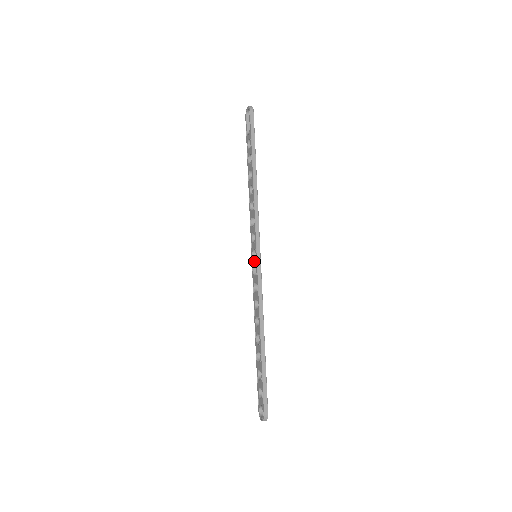
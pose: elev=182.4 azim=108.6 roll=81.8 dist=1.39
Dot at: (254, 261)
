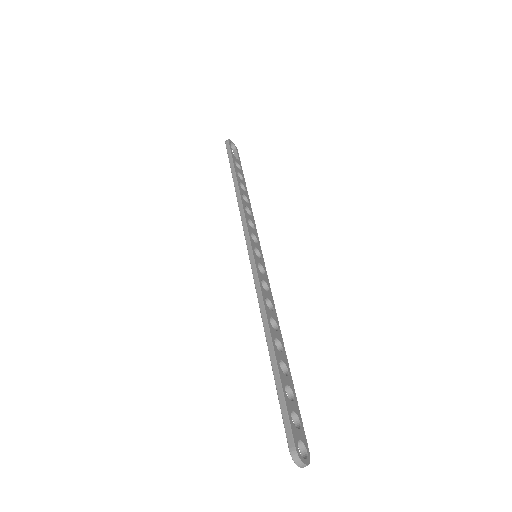
Dot at: occluded
